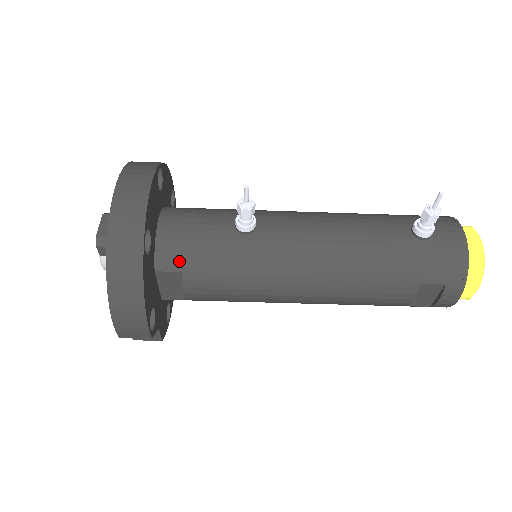
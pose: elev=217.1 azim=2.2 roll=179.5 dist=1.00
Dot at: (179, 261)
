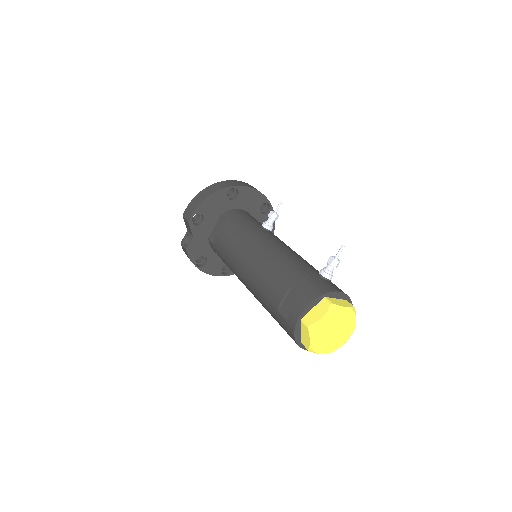
Dot at: (232, 216)
